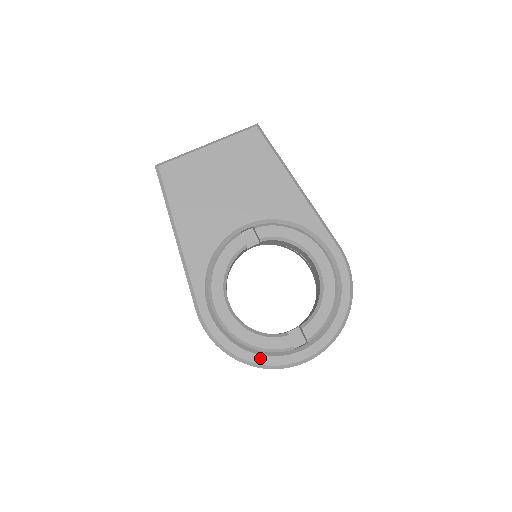
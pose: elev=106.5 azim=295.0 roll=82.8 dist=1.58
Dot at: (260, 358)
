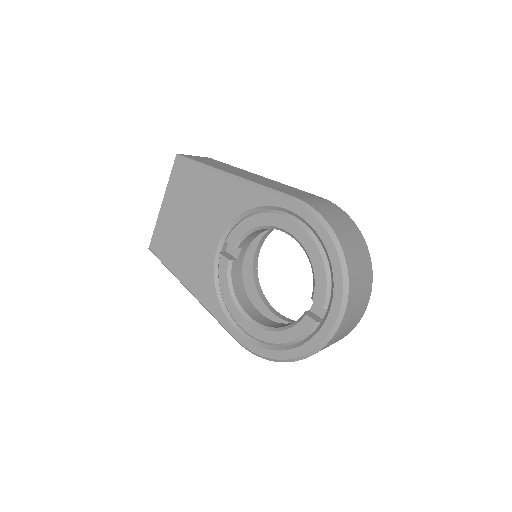
Dot at: (298, 350)
